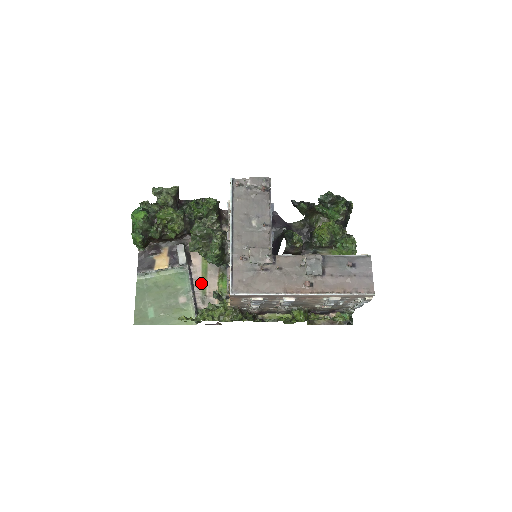
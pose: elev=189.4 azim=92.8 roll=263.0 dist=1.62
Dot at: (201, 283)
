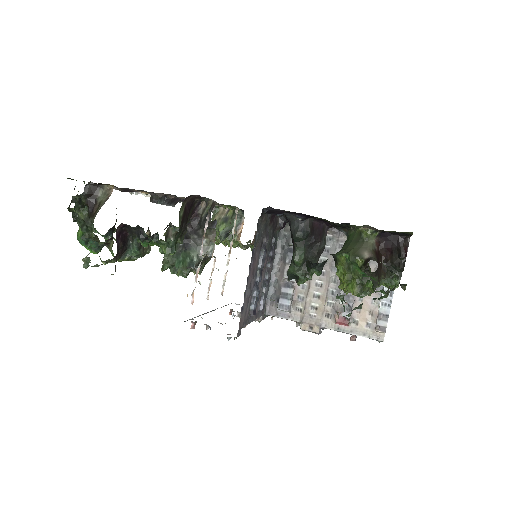
Dot at: occluded
